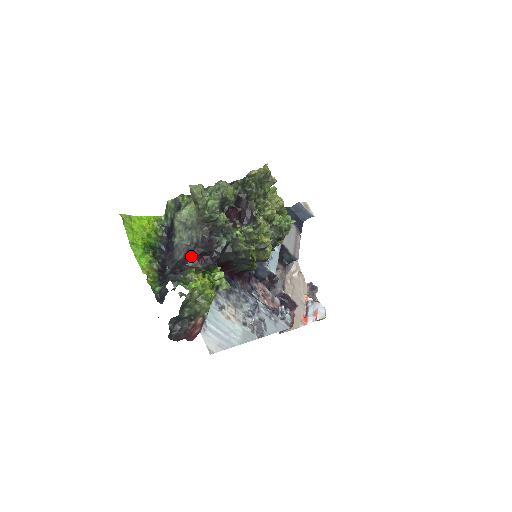
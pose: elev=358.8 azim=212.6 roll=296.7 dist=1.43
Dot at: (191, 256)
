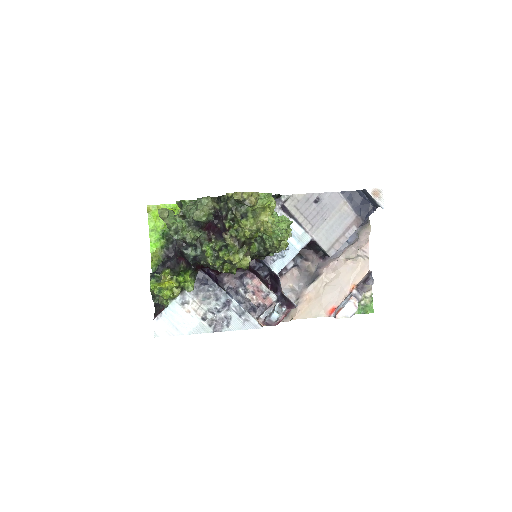
Dot at: (176, 256)
